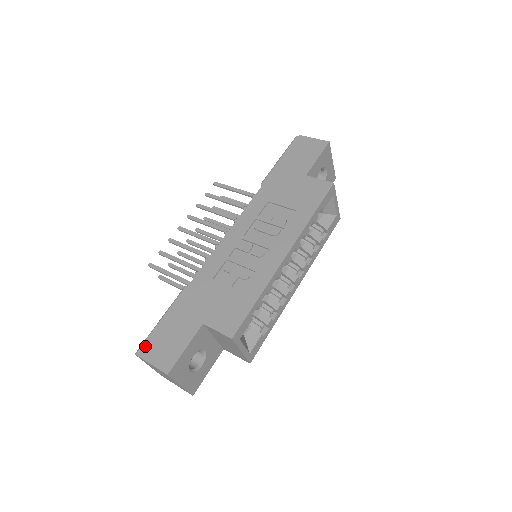
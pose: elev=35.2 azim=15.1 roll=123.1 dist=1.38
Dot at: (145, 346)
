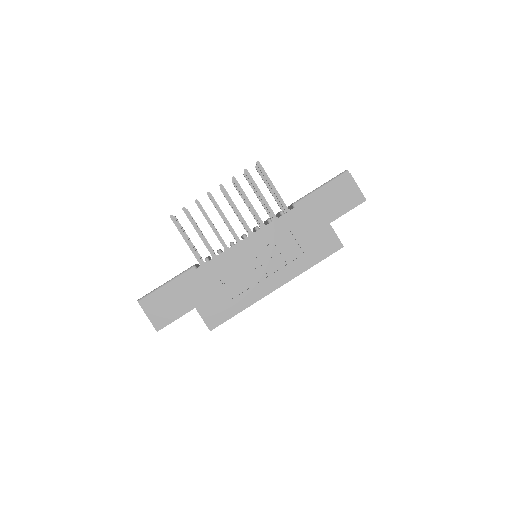
Dot at: (148, 301)
